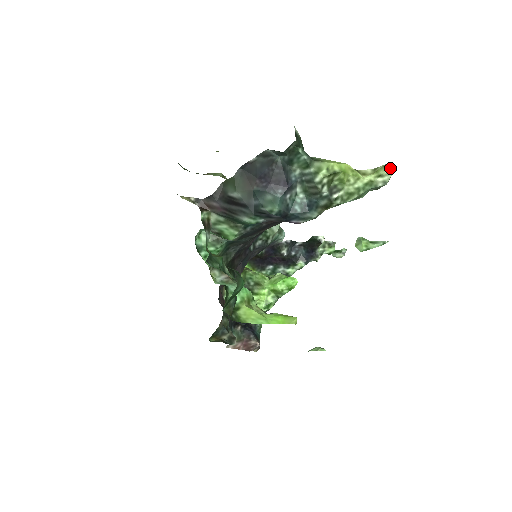
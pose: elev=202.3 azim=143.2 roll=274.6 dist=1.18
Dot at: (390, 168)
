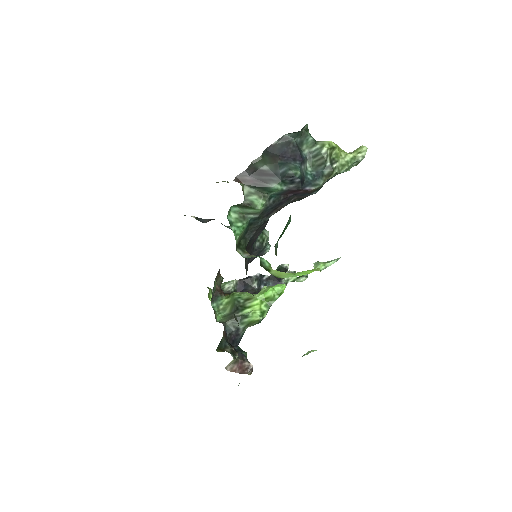
Dot at: (365, 147)
